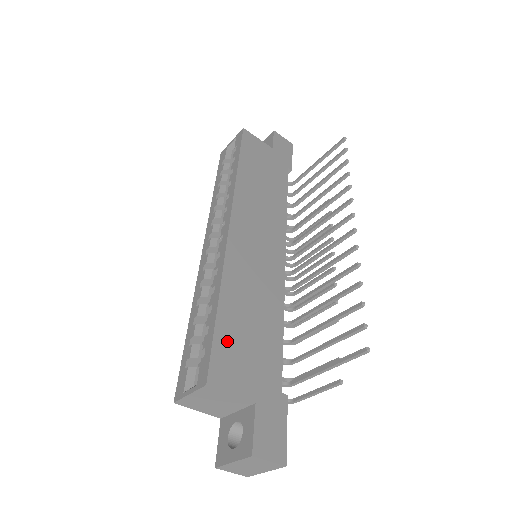
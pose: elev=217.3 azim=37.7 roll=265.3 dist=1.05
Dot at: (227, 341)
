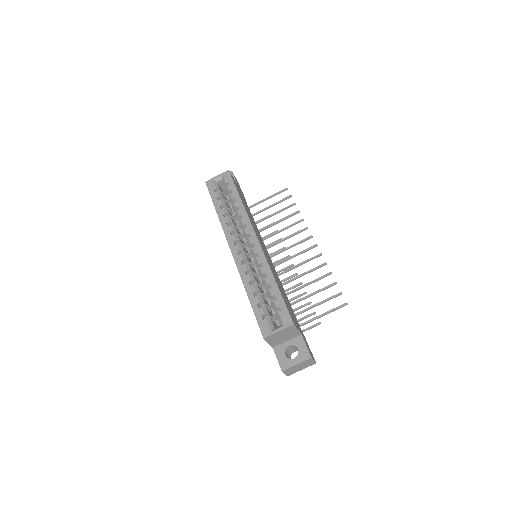
Dot at: (286, 303)
